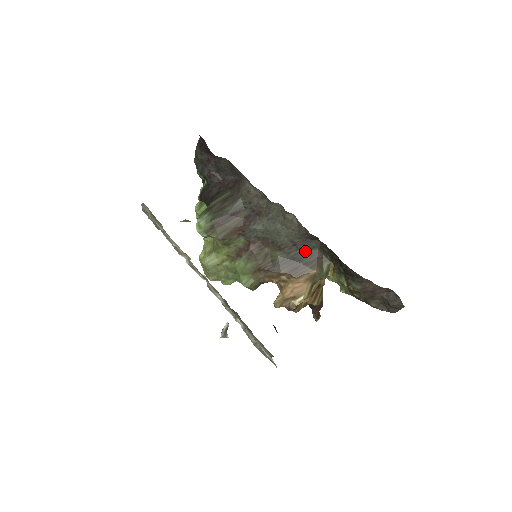
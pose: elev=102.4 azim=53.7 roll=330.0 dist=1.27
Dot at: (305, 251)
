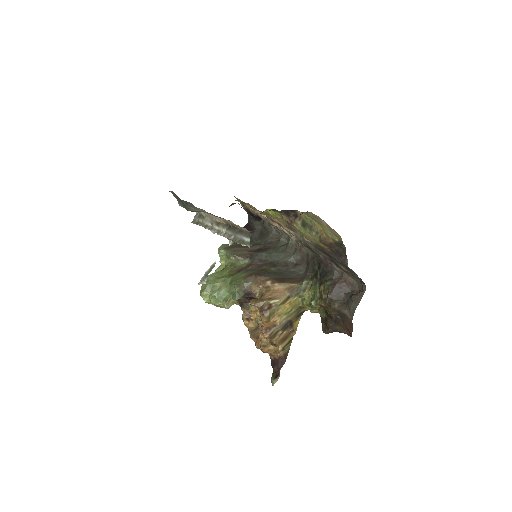
Dot at: (293, 272)
